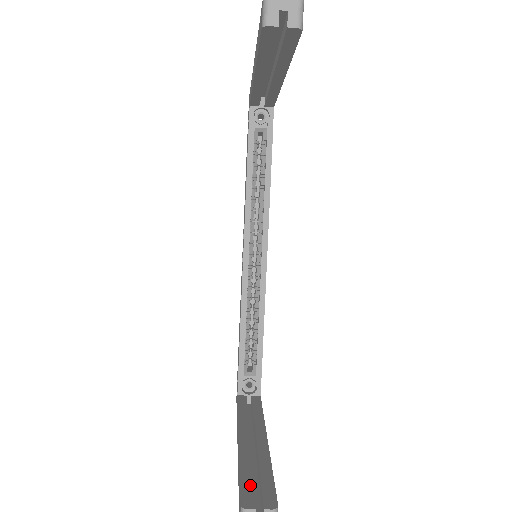
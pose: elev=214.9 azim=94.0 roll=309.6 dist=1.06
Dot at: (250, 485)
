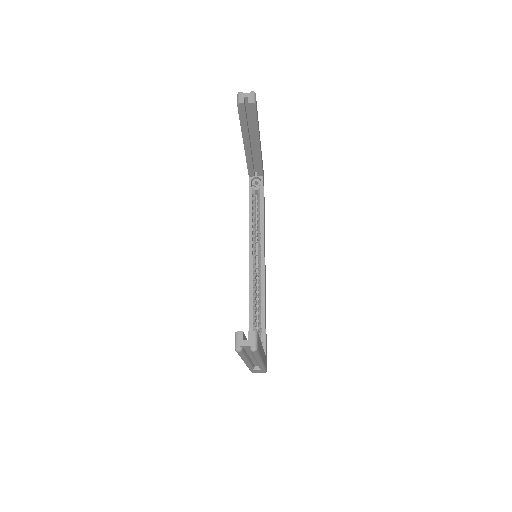
Dot at: occluded
